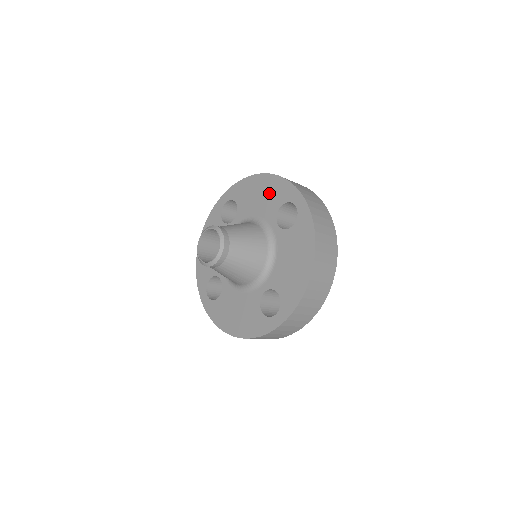
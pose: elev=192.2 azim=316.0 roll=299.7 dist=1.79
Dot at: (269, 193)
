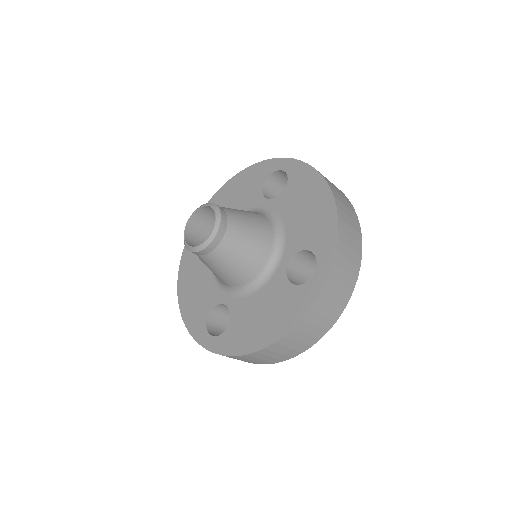
Dot at: (314, 220)
